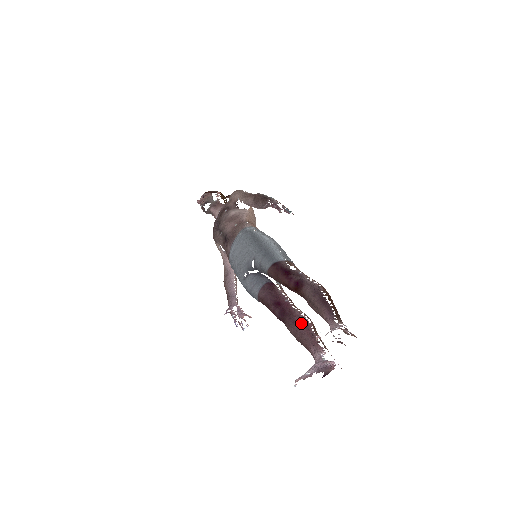
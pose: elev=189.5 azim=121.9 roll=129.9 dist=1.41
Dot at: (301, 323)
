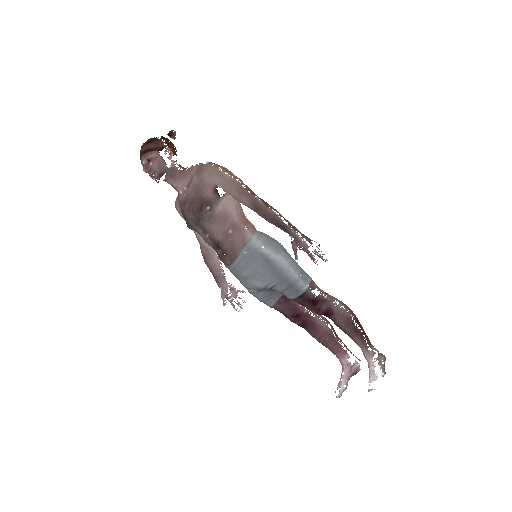
Dot at: (324, 333)
